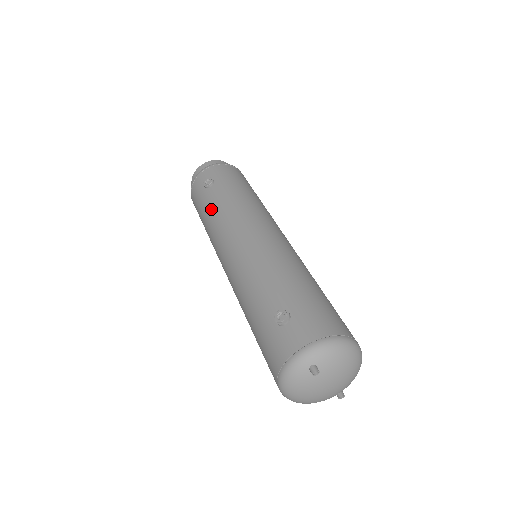
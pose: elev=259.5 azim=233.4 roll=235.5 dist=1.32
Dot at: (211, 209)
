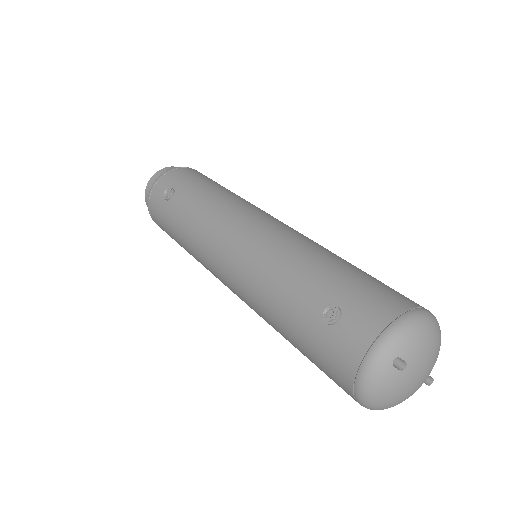
Dot at: (183, 221)
